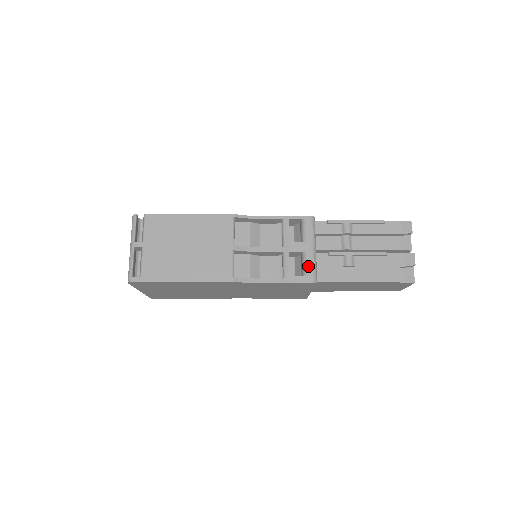
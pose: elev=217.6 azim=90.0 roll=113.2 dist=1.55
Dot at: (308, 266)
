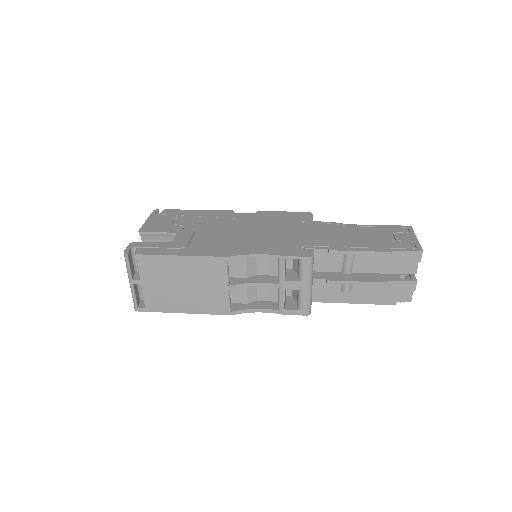
Dot at: (303, 302)
